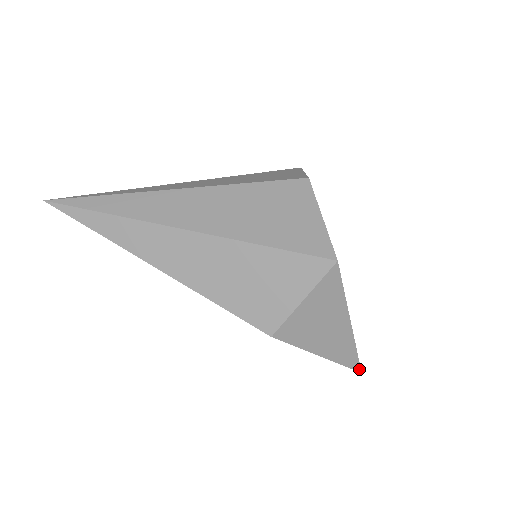
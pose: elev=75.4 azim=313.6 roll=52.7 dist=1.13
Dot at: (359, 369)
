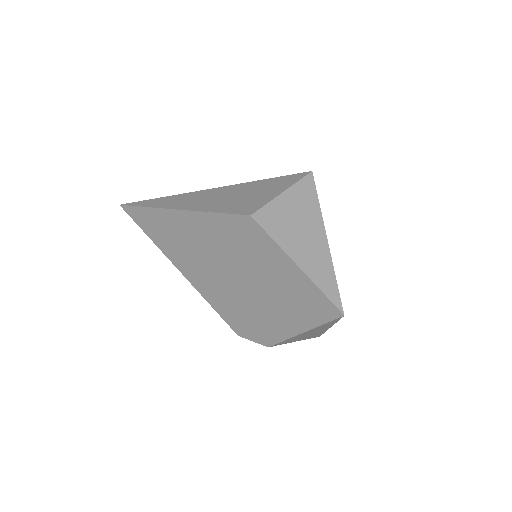
Dot at: (340, 307)
